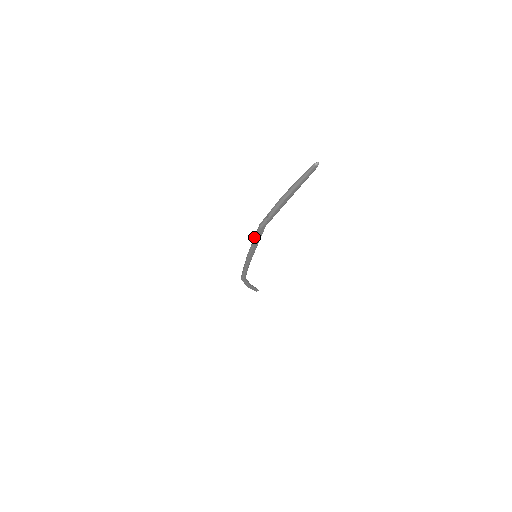
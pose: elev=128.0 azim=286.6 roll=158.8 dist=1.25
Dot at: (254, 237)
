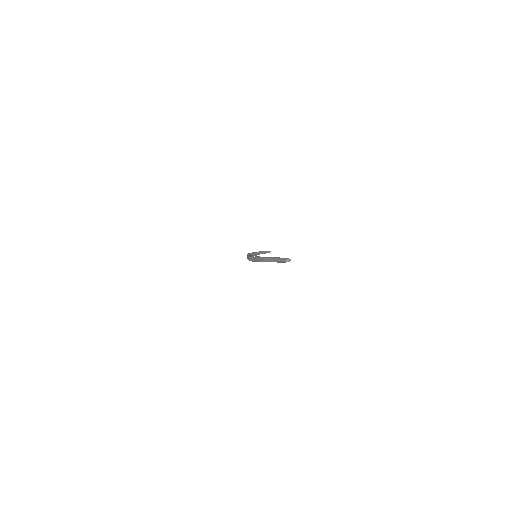
Dot at: occluded
